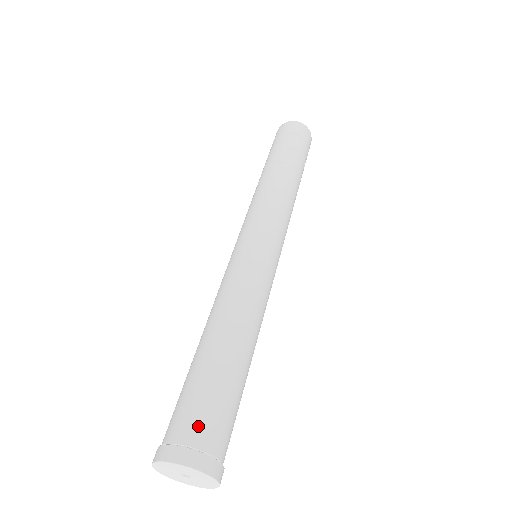
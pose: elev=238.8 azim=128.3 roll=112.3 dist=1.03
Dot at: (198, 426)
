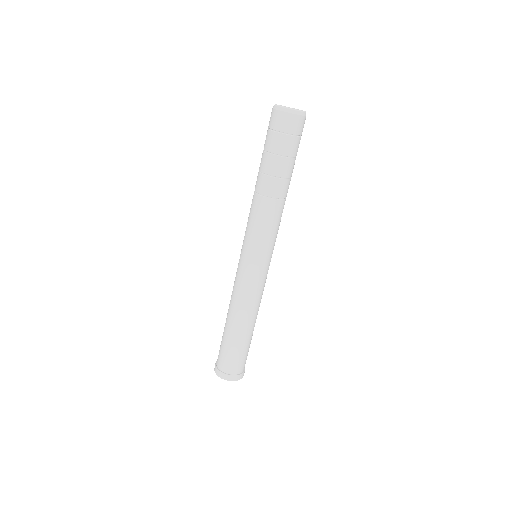
Dot at: (229, 366)
